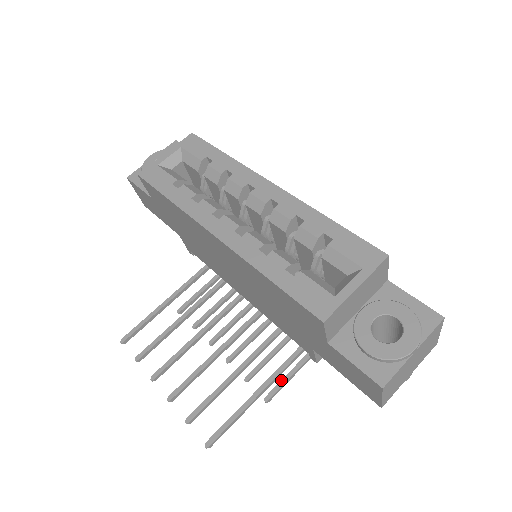
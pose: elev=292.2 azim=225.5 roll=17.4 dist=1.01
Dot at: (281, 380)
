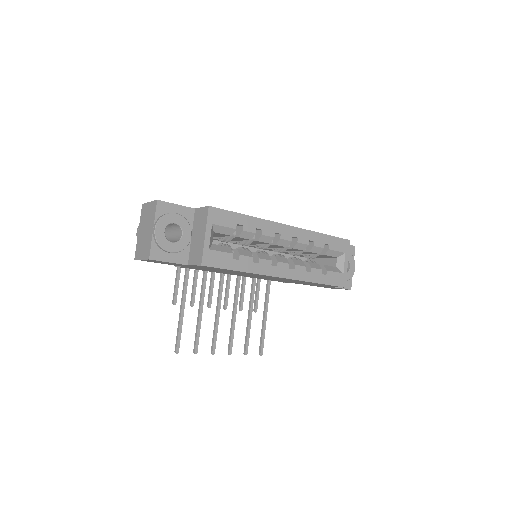
Dot at: (257, 297)
